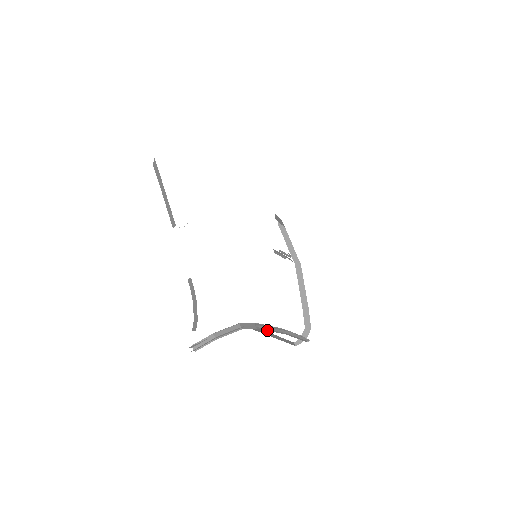
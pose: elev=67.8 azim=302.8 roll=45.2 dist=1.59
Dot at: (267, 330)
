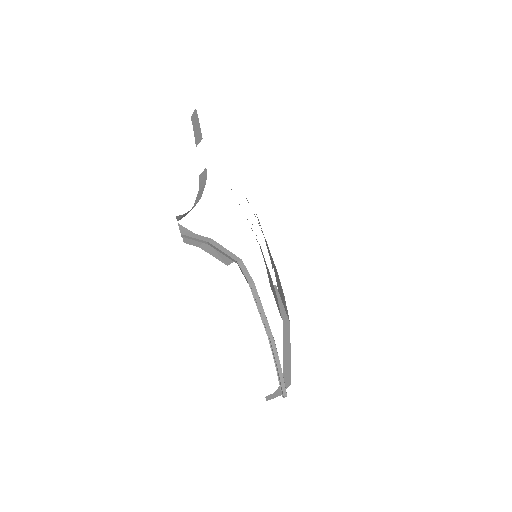
Dot at: occluded
